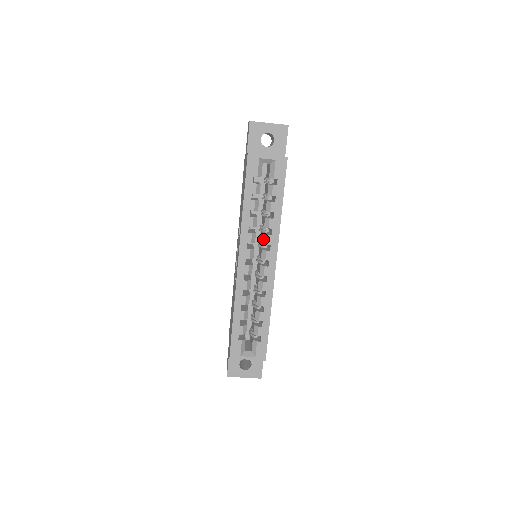
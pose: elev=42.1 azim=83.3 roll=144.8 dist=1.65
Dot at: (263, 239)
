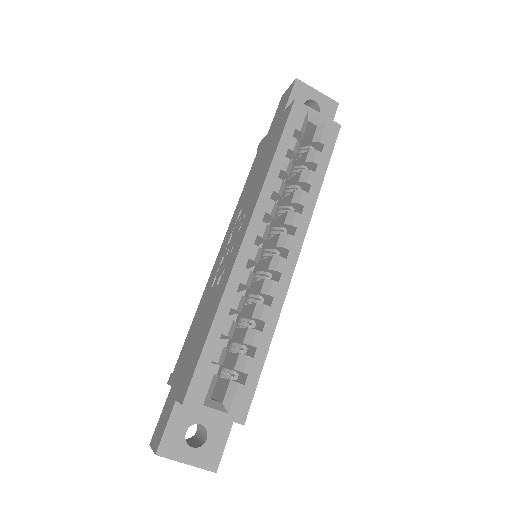
Dot at: (286, 218)
